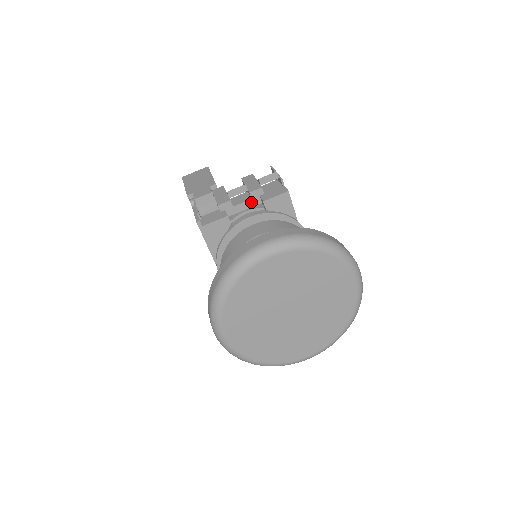
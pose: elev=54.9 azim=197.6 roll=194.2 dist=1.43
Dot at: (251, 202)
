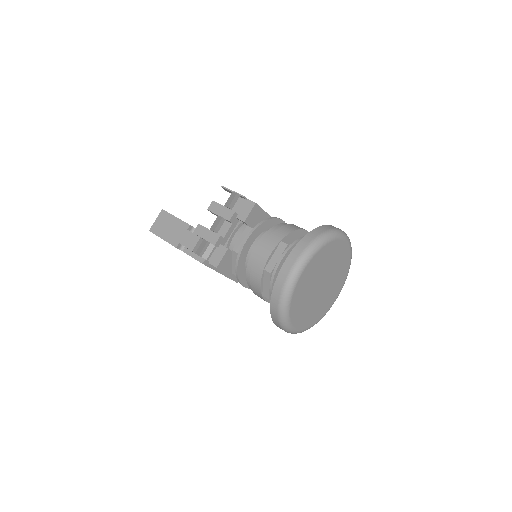
Dot at: (233, 226)
